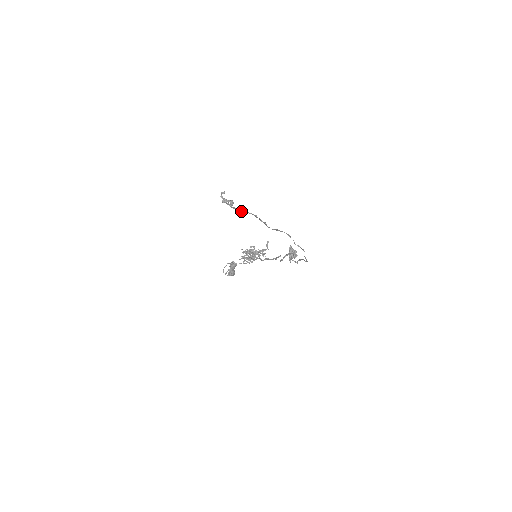
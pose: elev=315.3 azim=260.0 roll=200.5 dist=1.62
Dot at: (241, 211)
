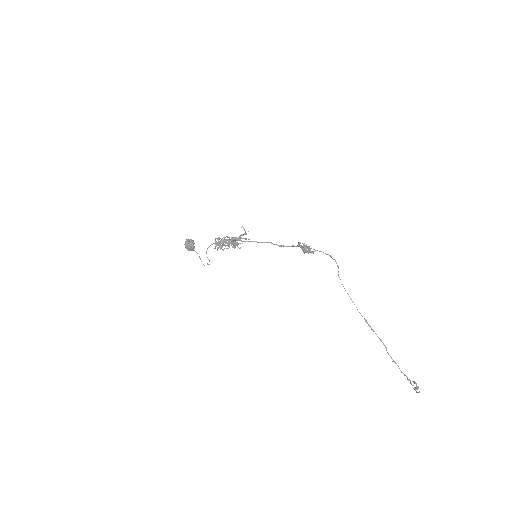
Dot at: (396, 363)
